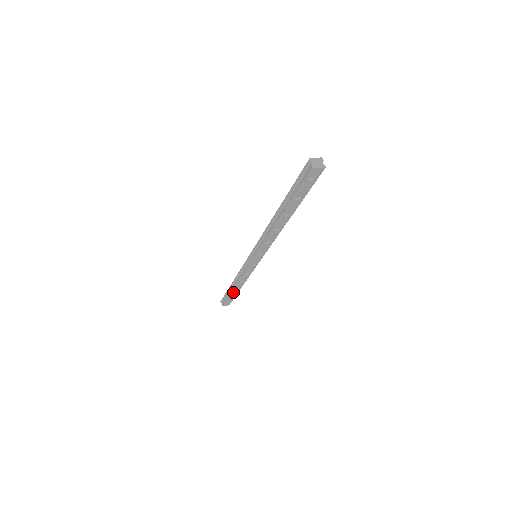
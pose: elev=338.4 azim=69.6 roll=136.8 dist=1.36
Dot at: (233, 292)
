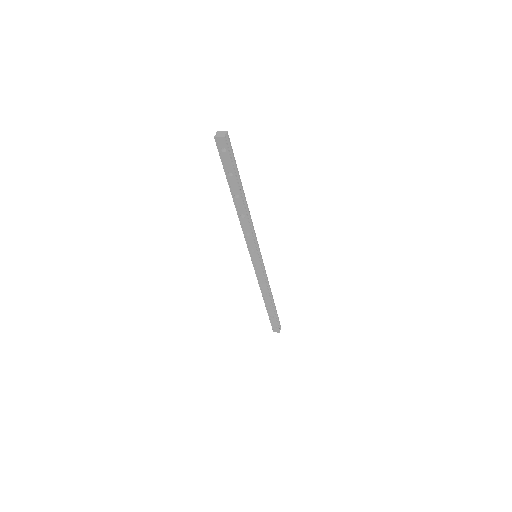
Dot at: (269, 309)
